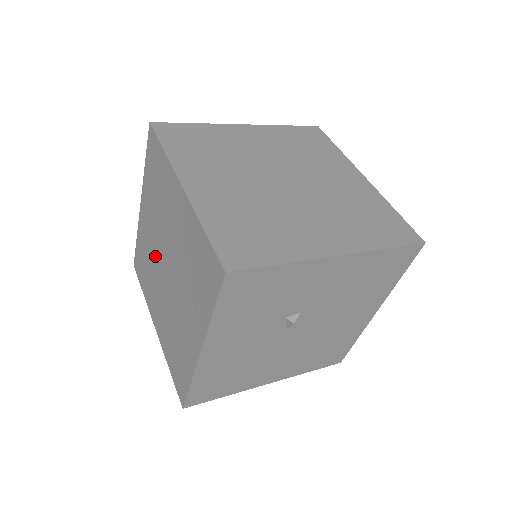
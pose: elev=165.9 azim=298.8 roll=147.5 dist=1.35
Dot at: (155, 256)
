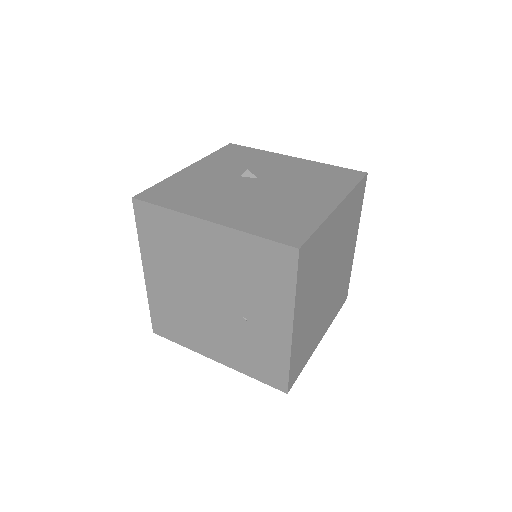
Dot at: (198, 271)
